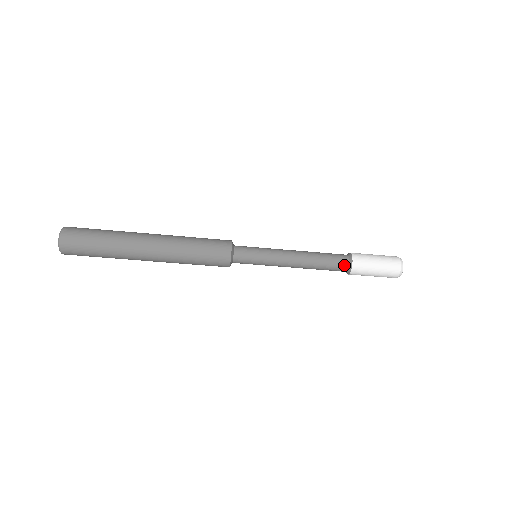
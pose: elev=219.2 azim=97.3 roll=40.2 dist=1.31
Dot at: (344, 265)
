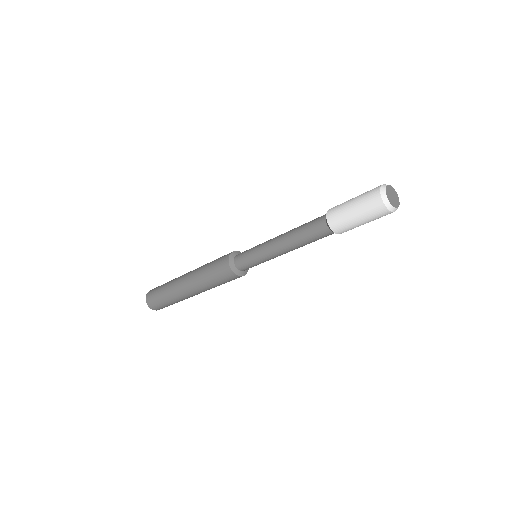
Dot at: (330, 234)
